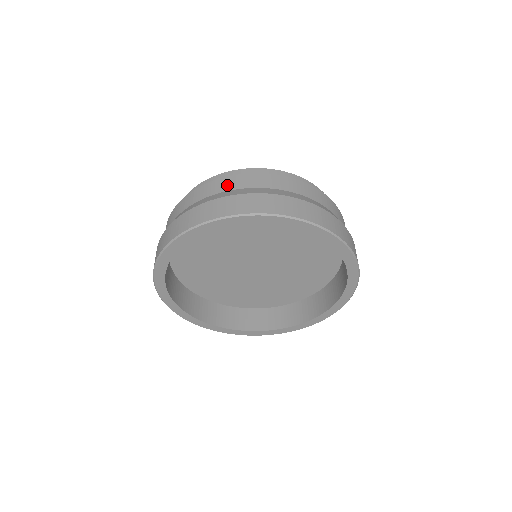
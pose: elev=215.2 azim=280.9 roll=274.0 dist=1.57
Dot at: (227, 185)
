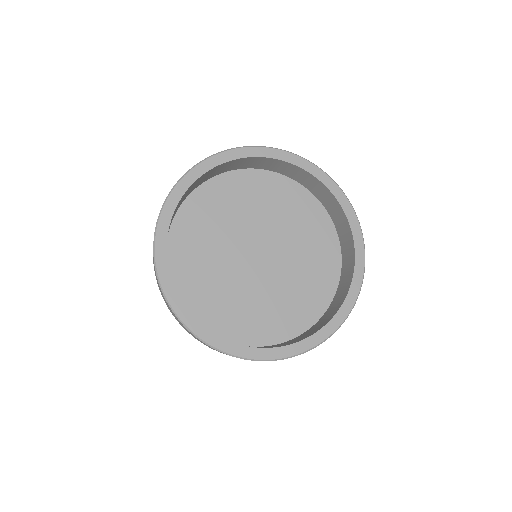
Dot at: occluded
